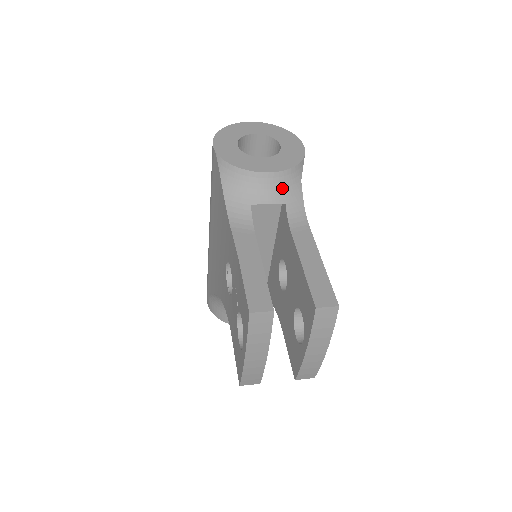
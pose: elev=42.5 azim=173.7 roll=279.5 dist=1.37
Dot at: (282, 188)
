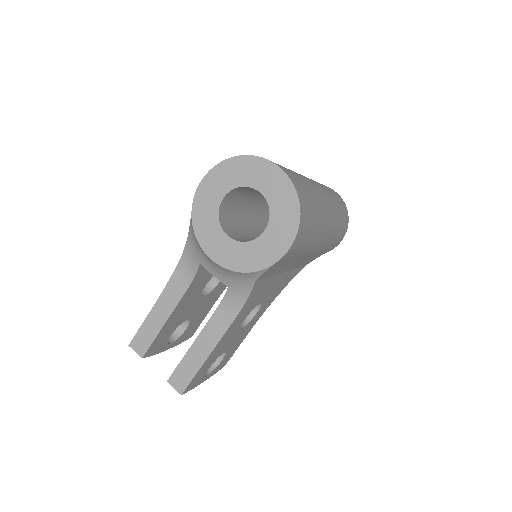
Dot at: (228, 276)
